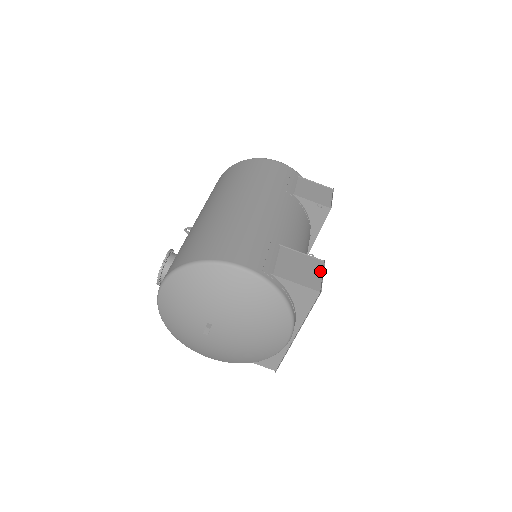
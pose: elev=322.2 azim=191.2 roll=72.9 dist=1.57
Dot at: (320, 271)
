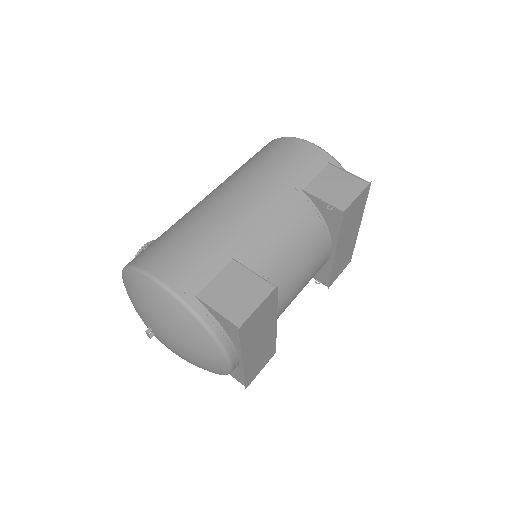
Dot at: (261, 300)
